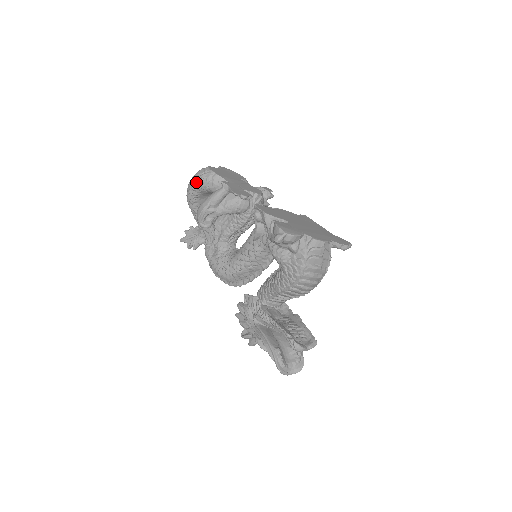
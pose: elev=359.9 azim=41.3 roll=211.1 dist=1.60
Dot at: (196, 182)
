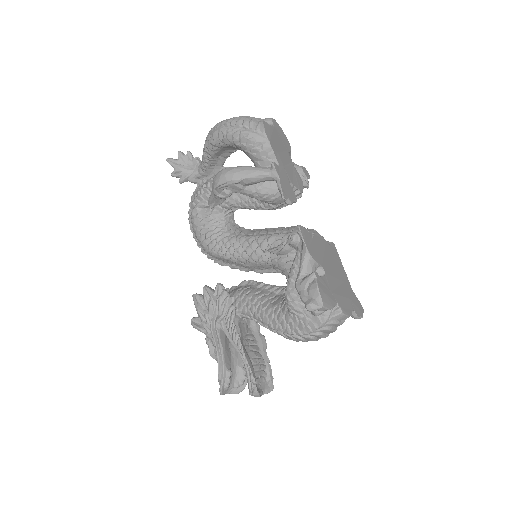
Dot at: (237, 133)
